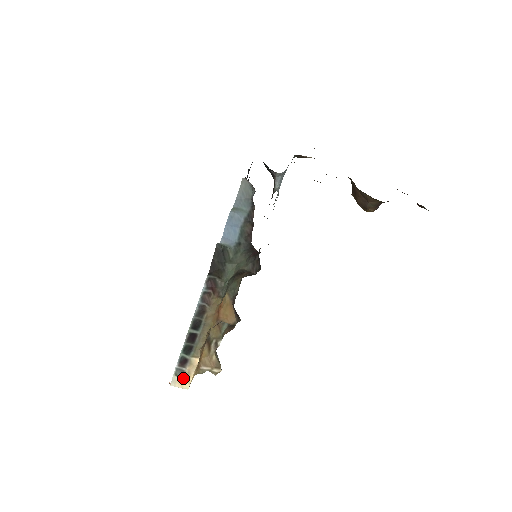
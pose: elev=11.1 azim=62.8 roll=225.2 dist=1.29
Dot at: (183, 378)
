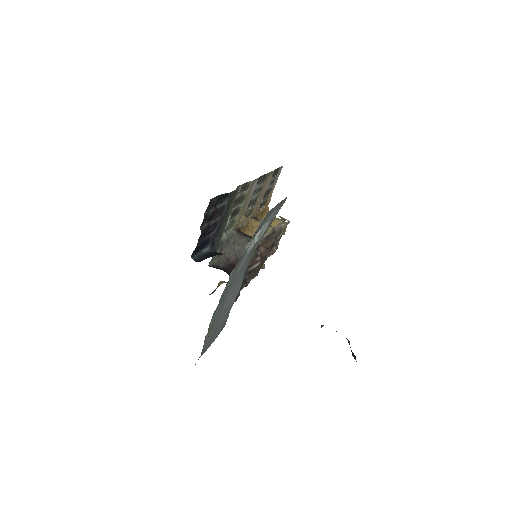
Dot at: occluded
